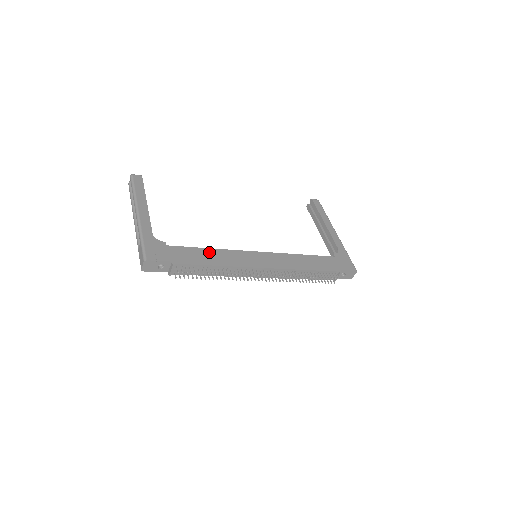
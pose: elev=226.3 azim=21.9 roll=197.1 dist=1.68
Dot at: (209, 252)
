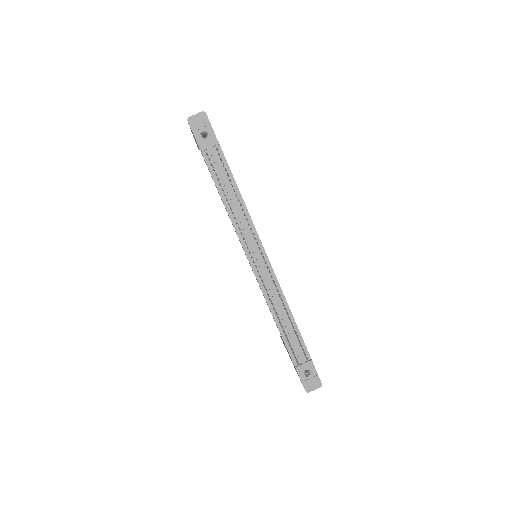
Dot at: occluded
